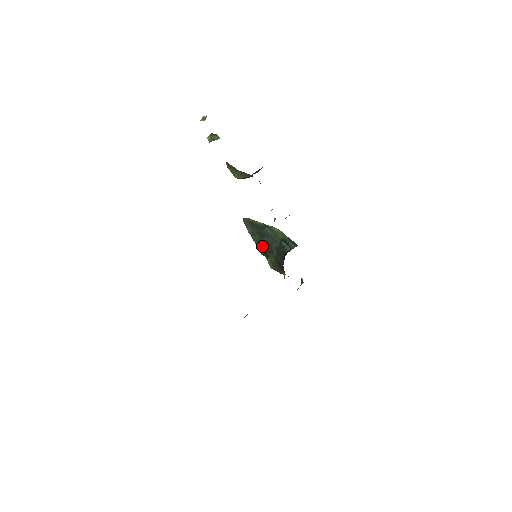
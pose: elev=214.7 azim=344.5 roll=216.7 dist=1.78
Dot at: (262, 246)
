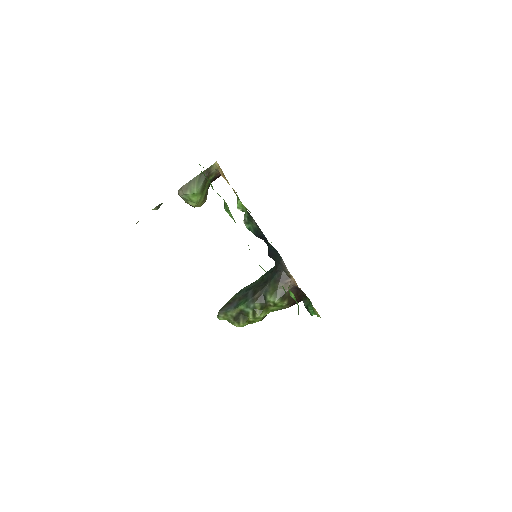
Dot at: (253, 296)
